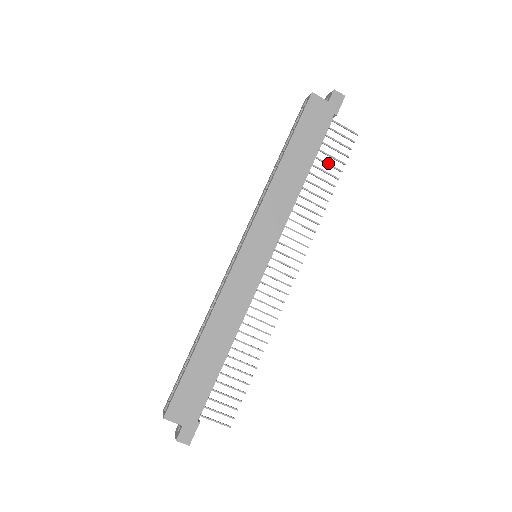
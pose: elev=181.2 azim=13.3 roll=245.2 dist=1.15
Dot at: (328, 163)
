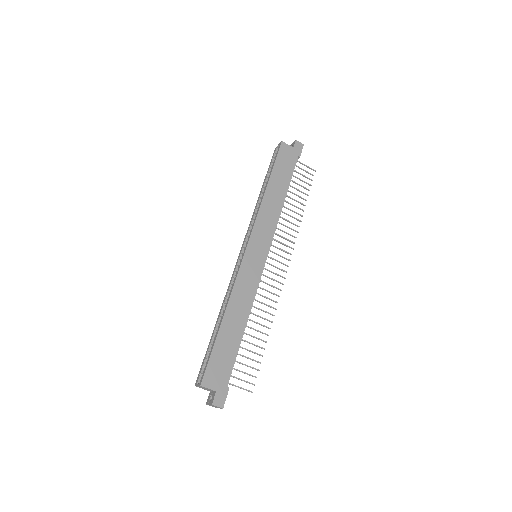
Dot at: (298, 189)
